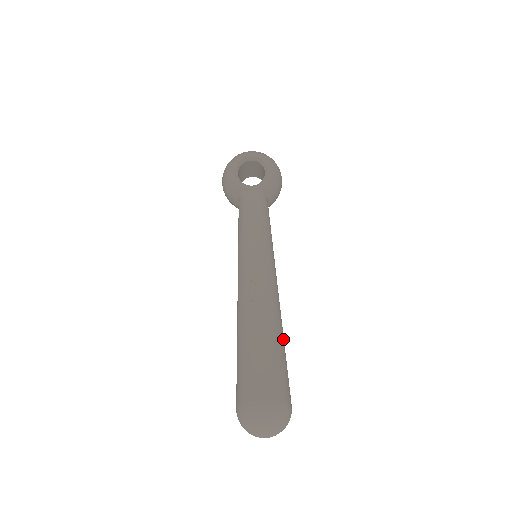
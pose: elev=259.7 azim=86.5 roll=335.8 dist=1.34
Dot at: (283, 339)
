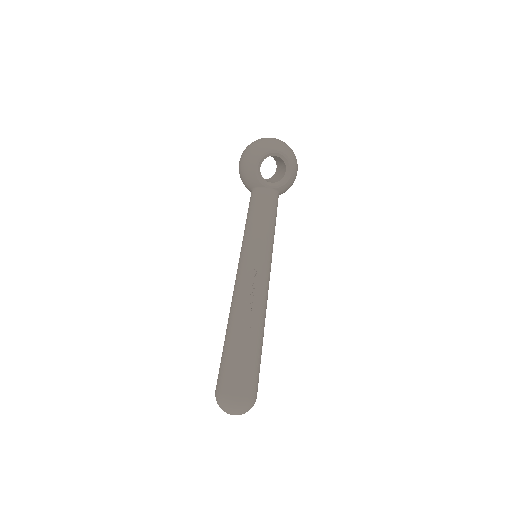
Dot at: occluded
